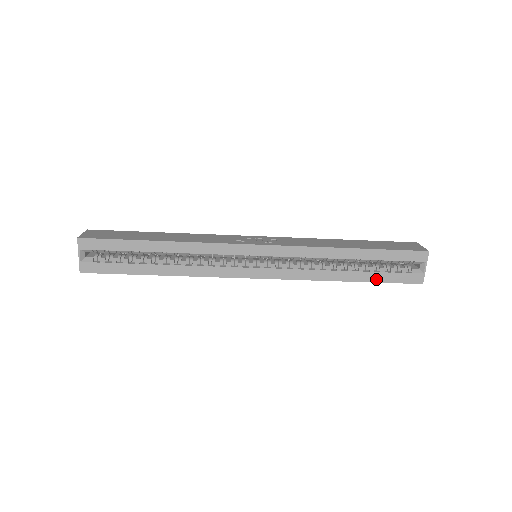
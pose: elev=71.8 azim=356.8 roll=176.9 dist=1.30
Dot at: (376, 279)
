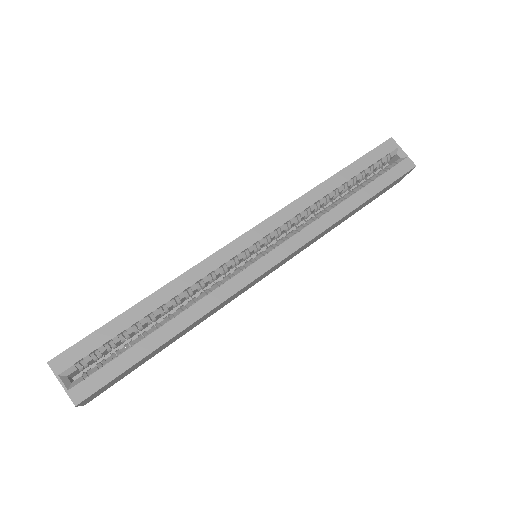
Dot at: (377, 189)
